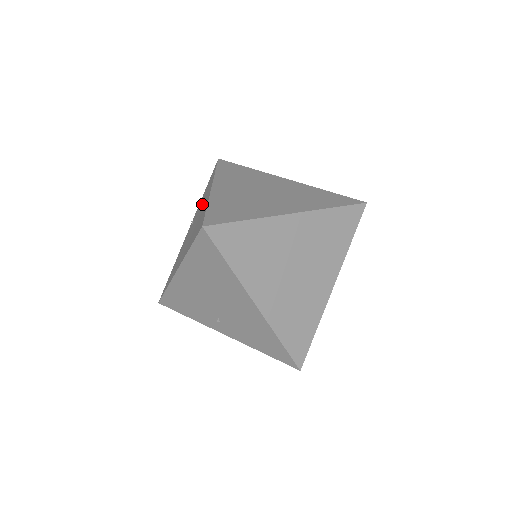
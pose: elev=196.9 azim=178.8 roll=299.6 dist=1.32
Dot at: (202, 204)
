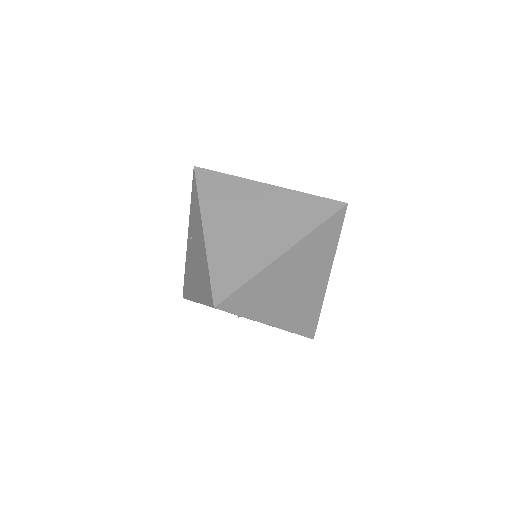
Dot at: (197, 235)
